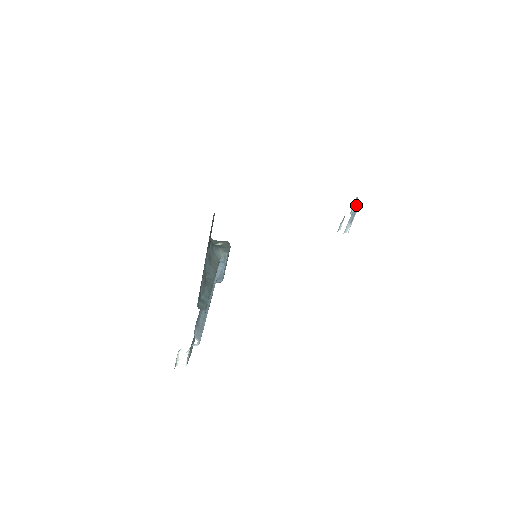
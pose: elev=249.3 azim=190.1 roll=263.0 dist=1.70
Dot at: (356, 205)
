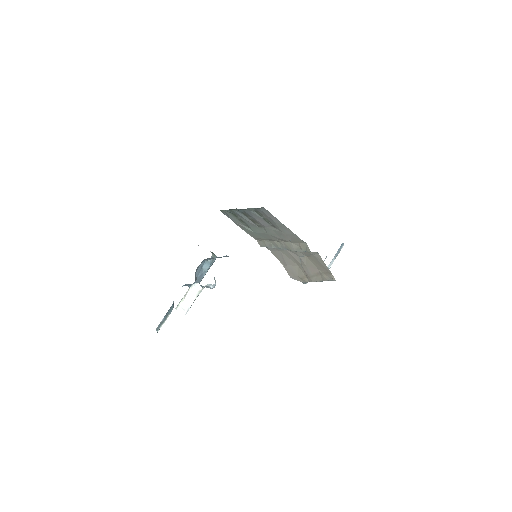
Dot at: (343, 243)
